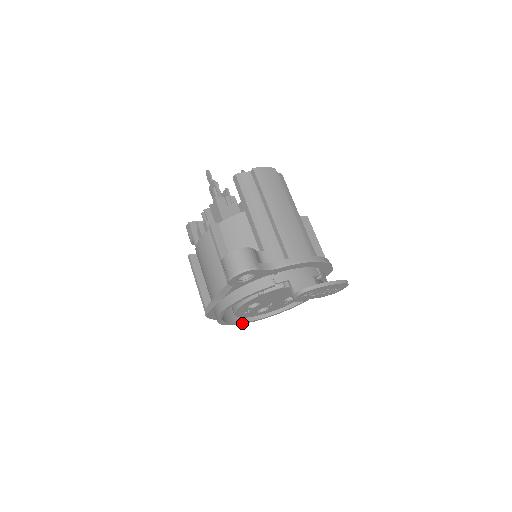
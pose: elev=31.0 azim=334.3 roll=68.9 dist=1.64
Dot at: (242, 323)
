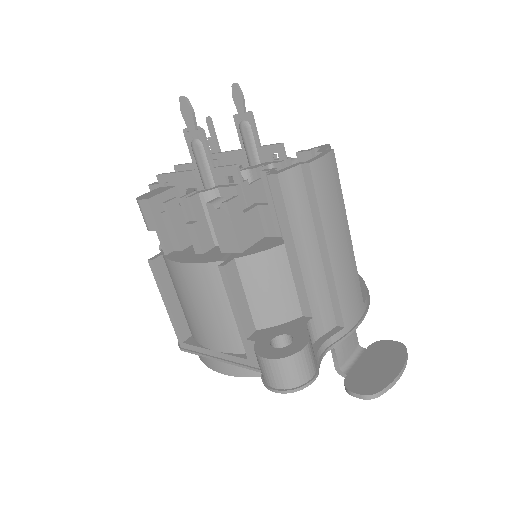
Dot at: occluded
